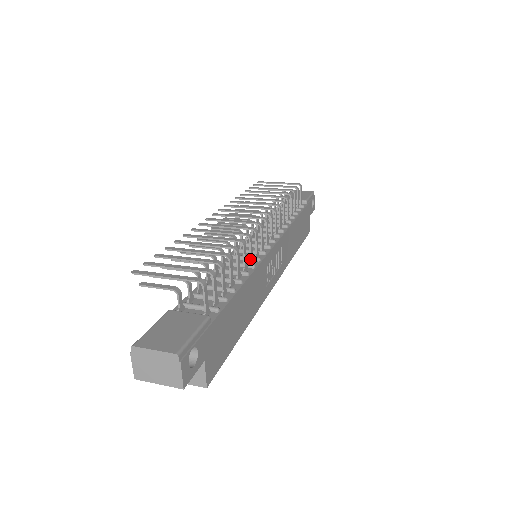
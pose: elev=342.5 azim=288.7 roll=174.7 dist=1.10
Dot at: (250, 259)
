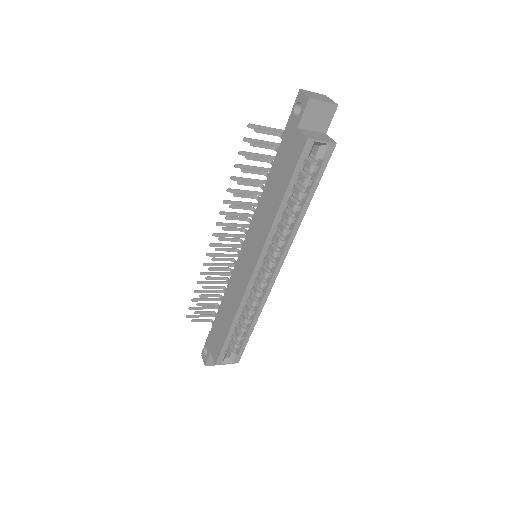
Dot at: occluded
